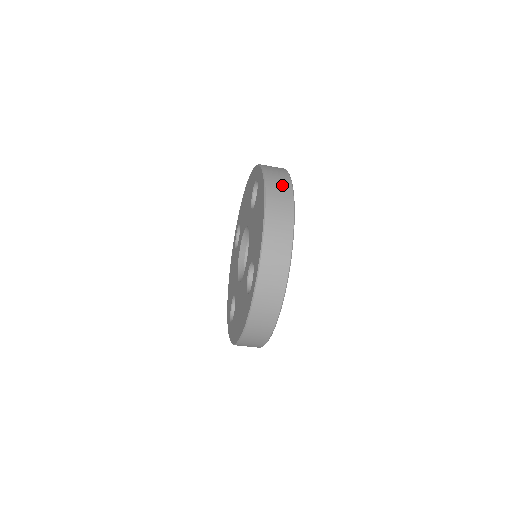
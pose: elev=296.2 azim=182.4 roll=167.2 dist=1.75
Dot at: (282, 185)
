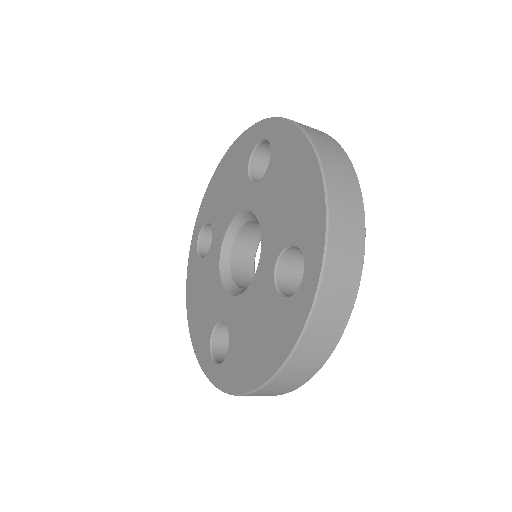
Dot at: (321, 134)
